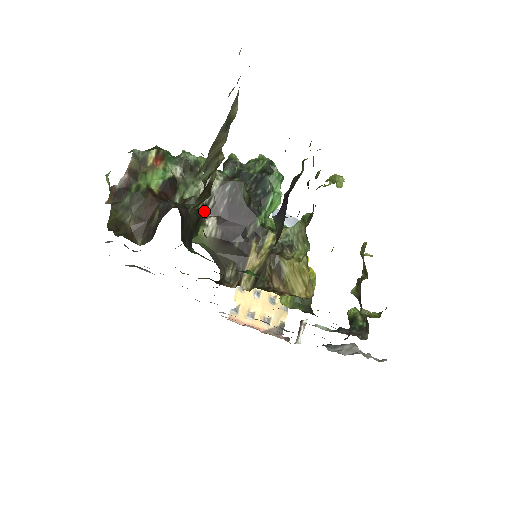
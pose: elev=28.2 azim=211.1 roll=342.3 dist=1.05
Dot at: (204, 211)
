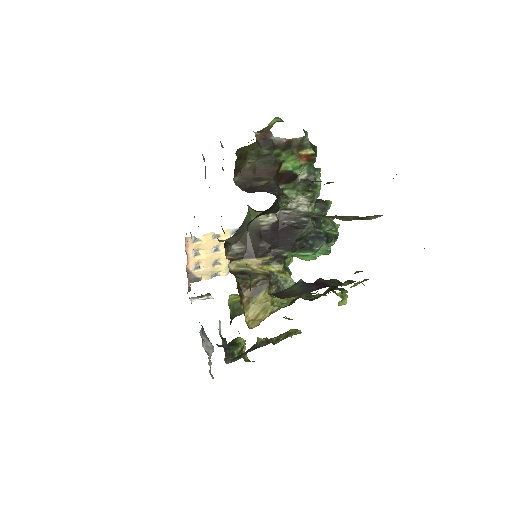
Dot at: (279, 209)
